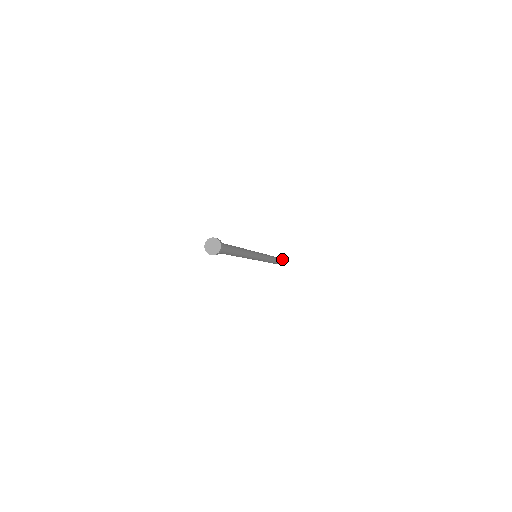
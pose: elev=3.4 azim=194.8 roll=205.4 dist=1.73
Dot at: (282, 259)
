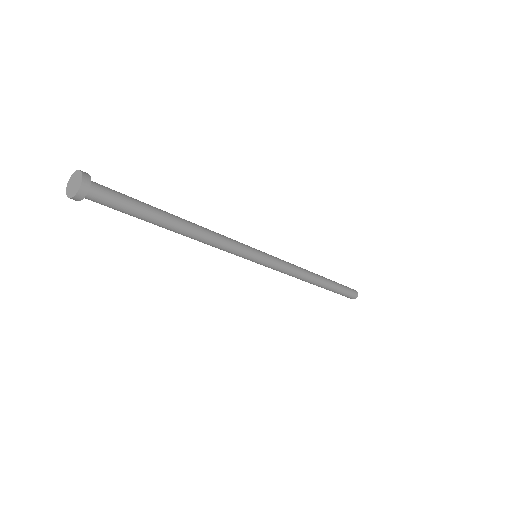
Dot at: occluded
